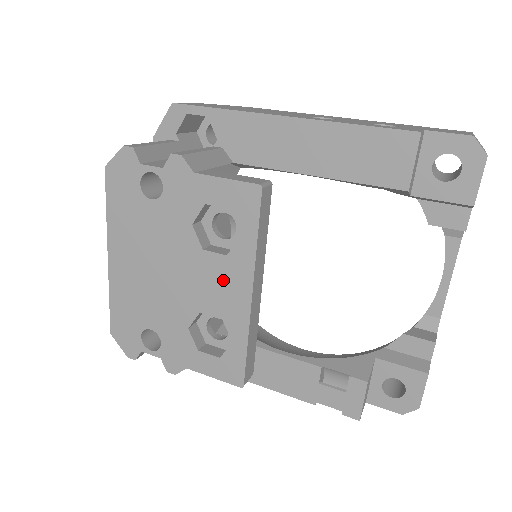
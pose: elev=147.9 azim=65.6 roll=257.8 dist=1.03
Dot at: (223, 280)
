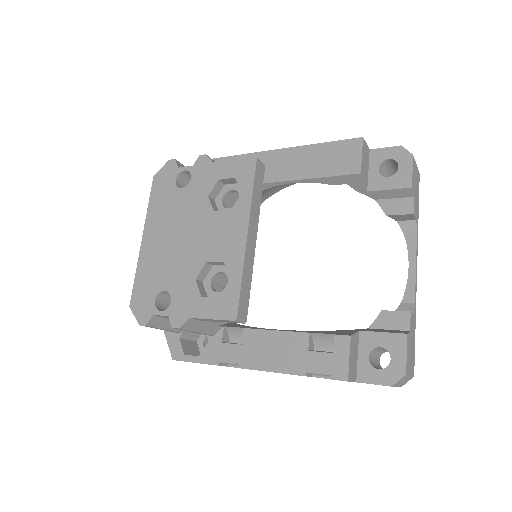
Dot at: (227, 229)
